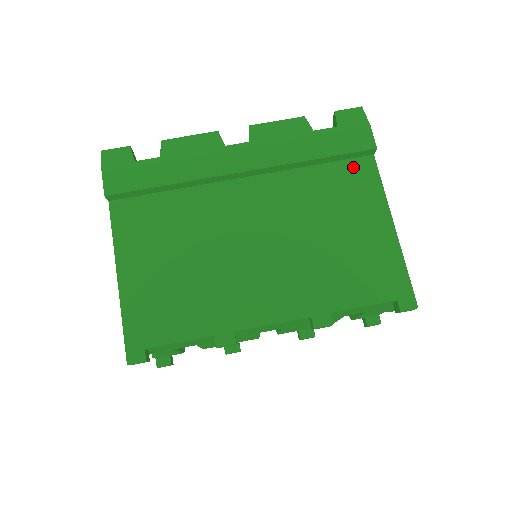
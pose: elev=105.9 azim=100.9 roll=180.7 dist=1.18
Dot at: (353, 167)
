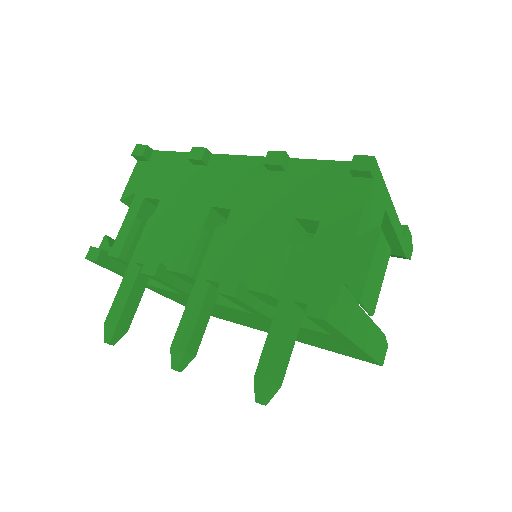
Dot at: occluded
